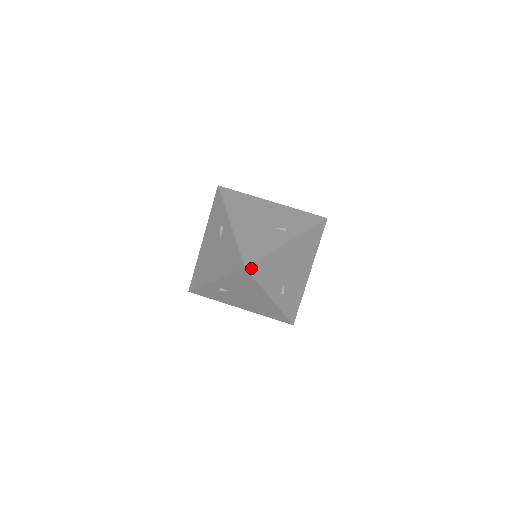
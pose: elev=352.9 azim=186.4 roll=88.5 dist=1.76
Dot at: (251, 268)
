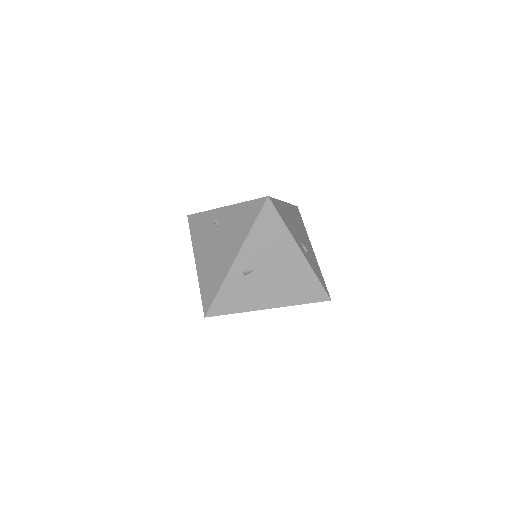
Dot at: (272, 201)
